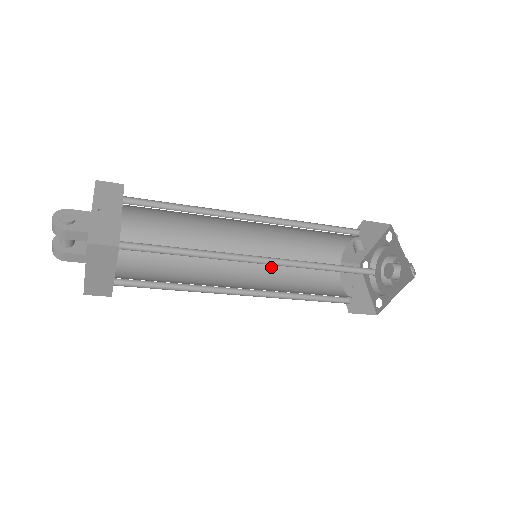
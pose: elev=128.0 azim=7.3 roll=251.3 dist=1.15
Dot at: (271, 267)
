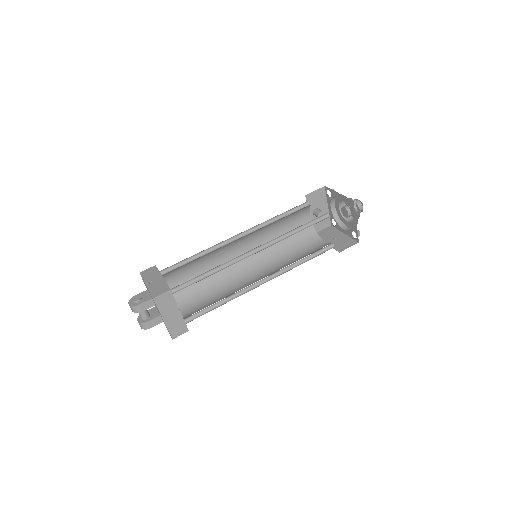
Dot at: (274, 261)
